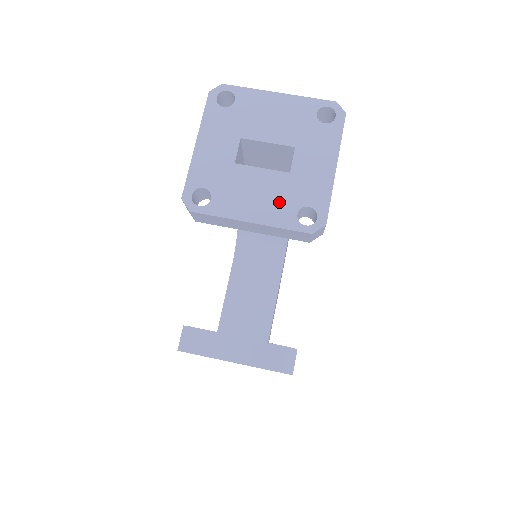
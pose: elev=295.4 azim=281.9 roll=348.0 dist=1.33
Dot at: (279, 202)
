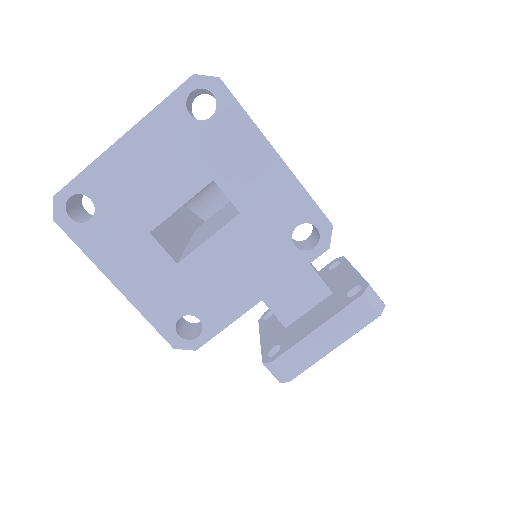
Dot at: (264, 253)
